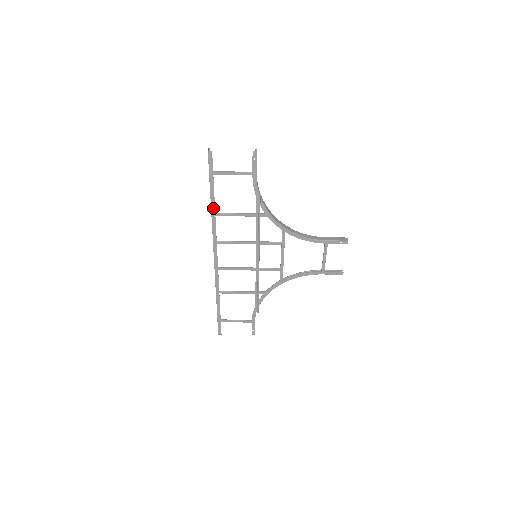
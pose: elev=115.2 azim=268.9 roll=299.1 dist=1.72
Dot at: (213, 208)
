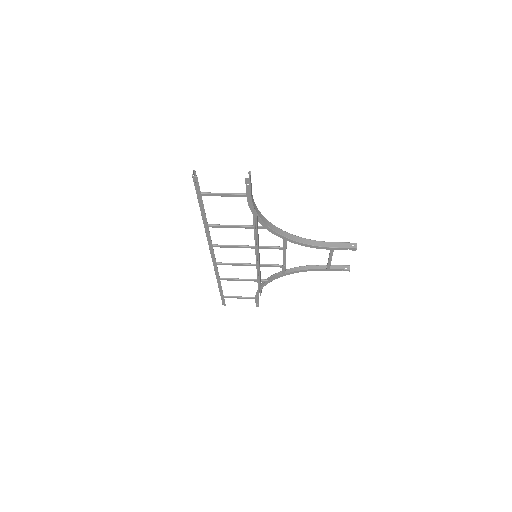
Dot at: (205, 221)
